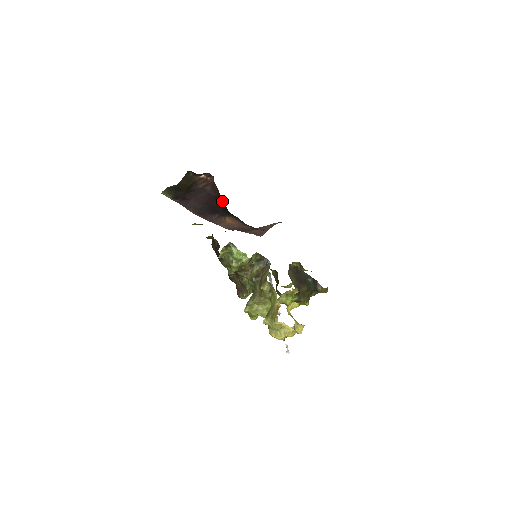
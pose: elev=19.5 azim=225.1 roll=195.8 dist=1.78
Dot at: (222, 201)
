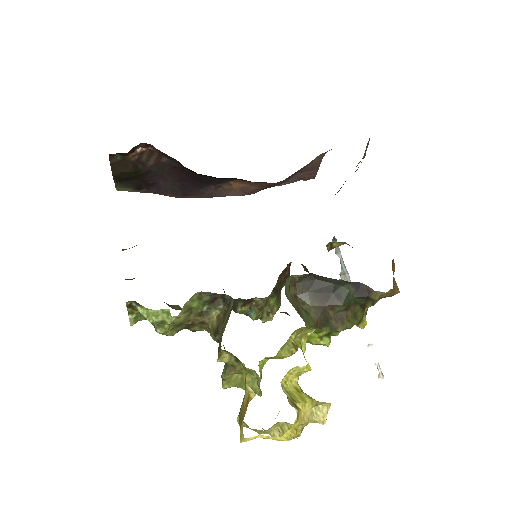
Dot at: occluded
